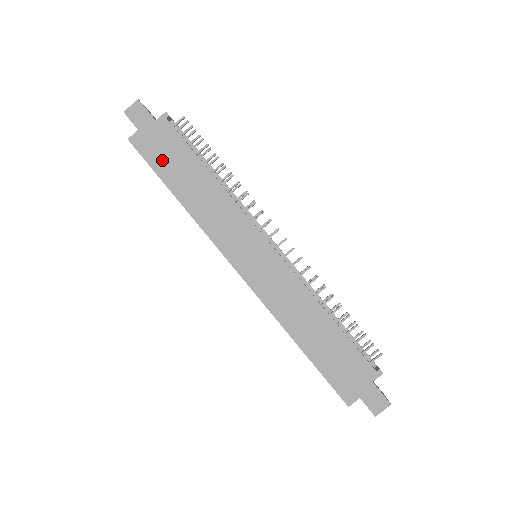
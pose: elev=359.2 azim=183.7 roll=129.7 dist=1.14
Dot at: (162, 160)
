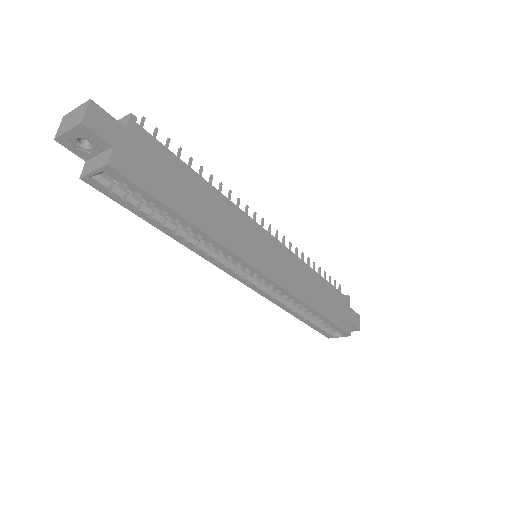
Dot at: (159, 182)
